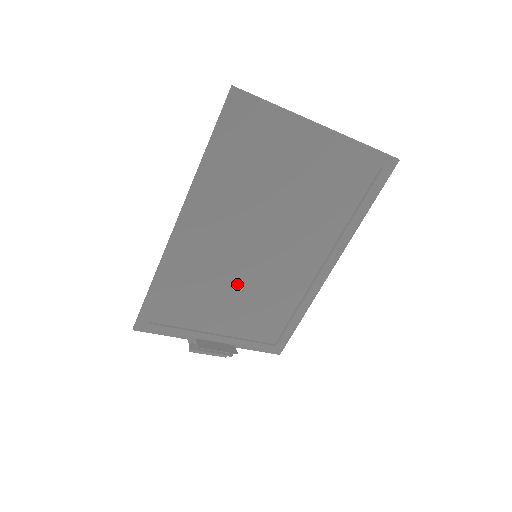
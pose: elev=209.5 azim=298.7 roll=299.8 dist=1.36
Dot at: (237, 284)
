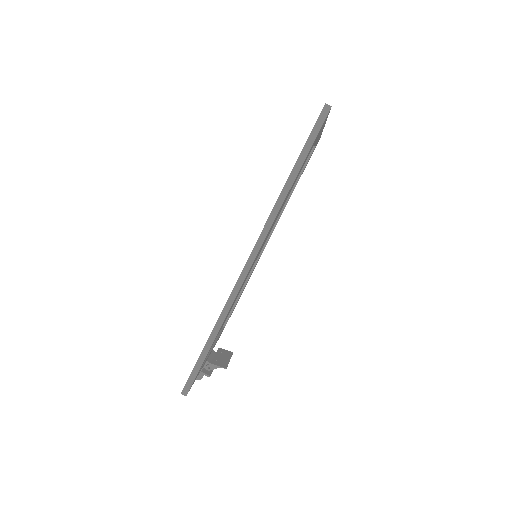
Dot at: occluded
